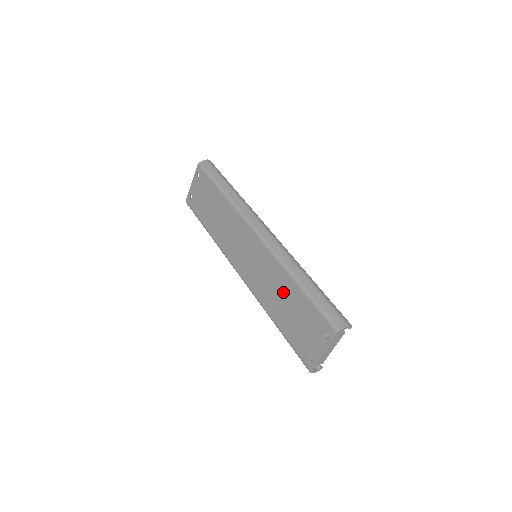
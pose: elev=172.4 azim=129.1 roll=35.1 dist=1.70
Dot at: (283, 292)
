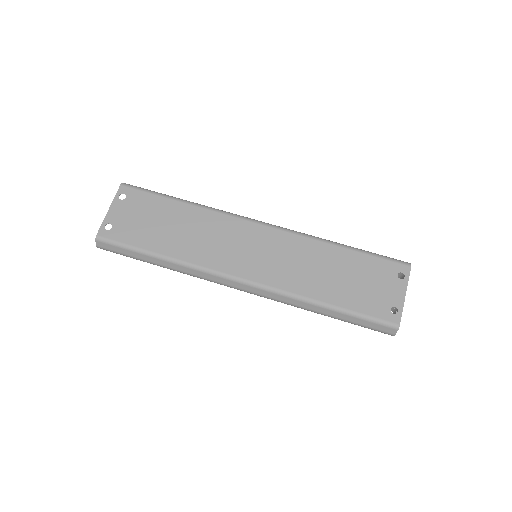
Dot at: (326, 264)
